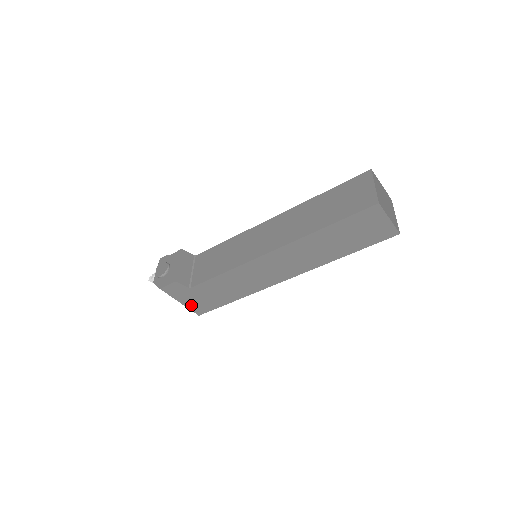
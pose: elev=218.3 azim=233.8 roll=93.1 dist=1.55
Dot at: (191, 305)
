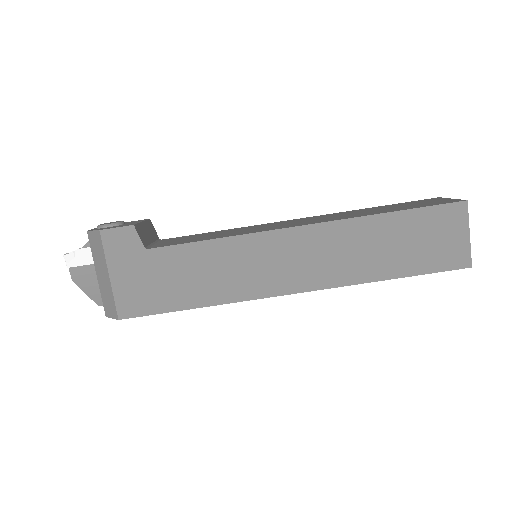
Dot at: (122, 289)
